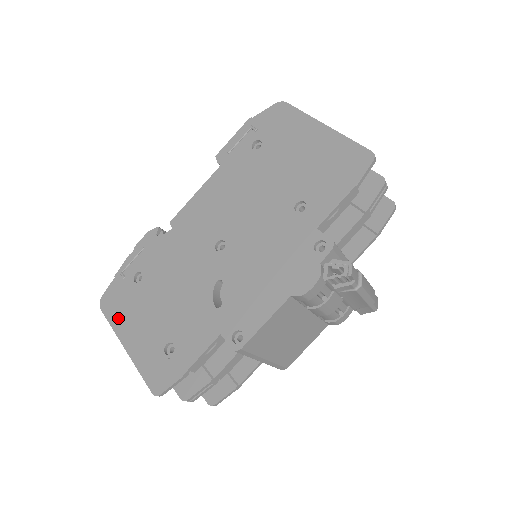
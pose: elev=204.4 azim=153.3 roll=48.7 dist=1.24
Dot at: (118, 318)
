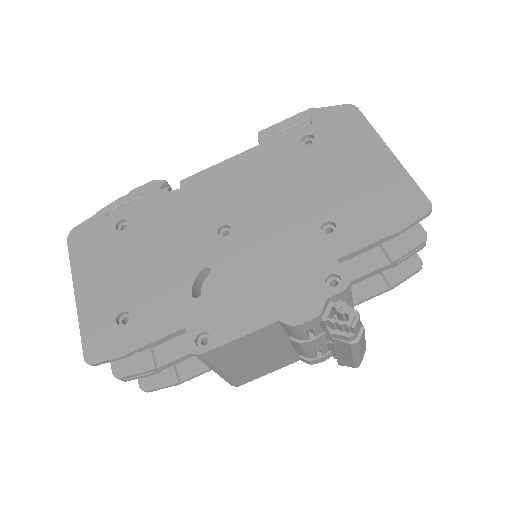
Dot at: (82, 259)
